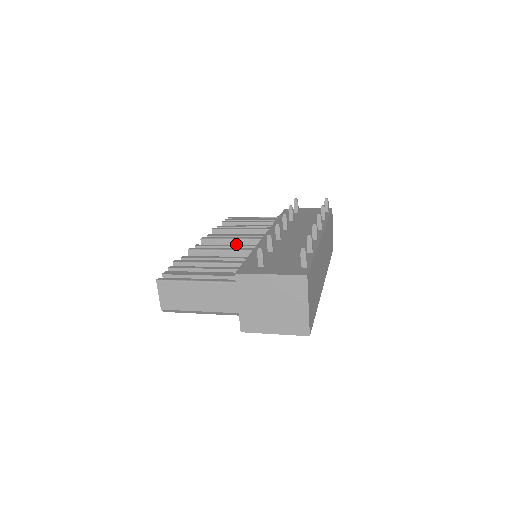
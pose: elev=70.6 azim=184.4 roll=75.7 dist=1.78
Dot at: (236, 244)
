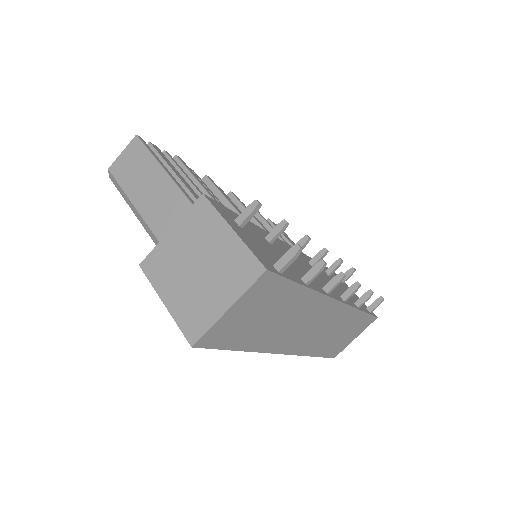
Dot at: occluded
